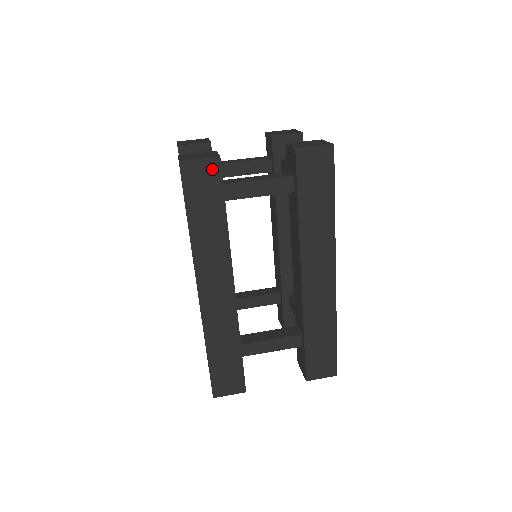
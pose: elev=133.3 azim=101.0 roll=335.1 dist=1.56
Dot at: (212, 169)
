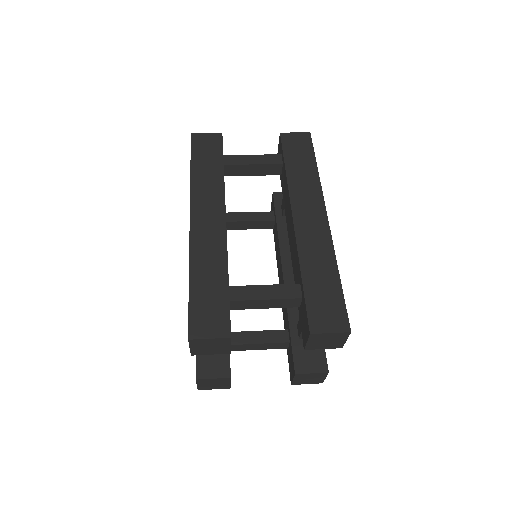
Dot at: (215, 139)
